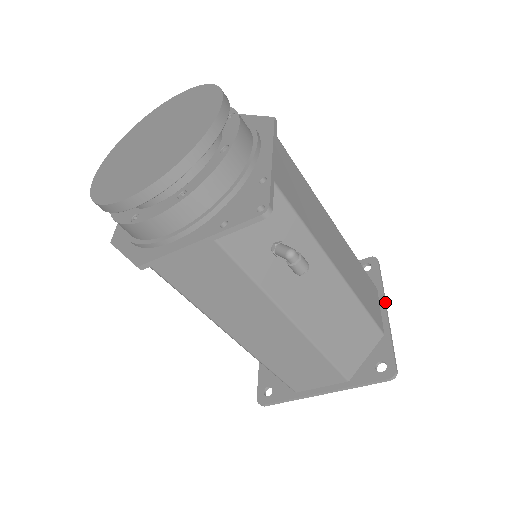
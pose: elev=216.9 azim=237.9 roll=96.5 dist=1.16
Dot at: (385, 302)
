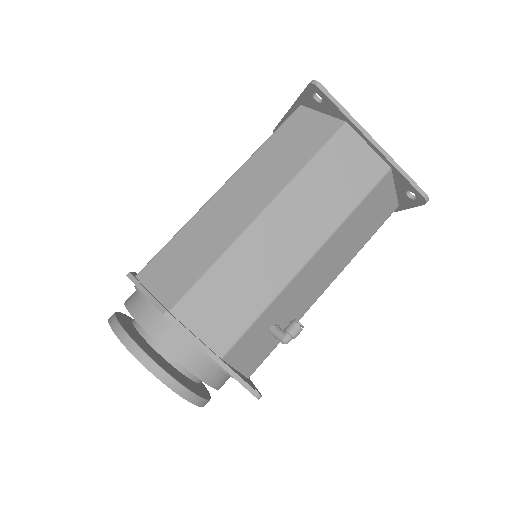
Dot at: (365, 135)
